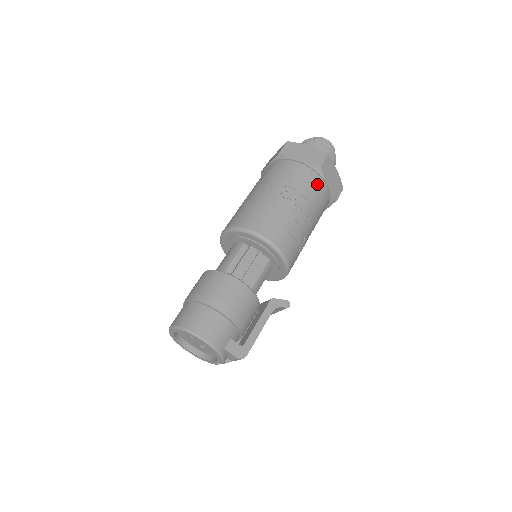
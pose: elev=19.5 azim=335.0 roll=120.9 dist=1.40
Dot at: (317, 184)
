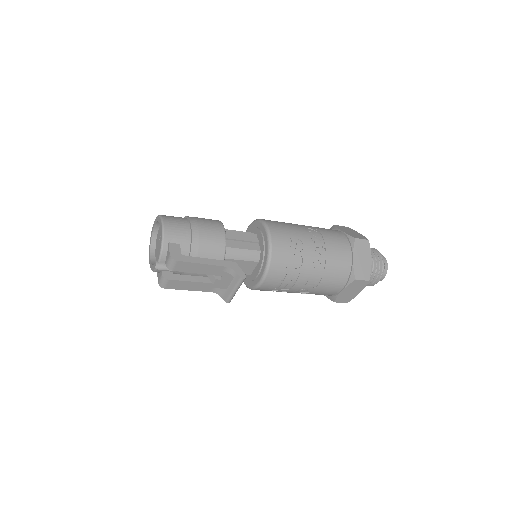
Dot at: (344, 248)
